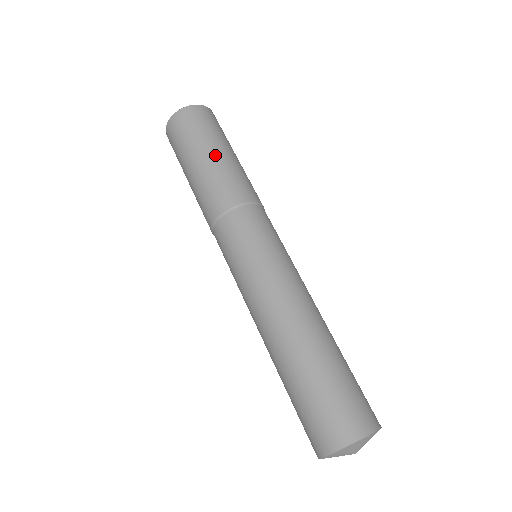
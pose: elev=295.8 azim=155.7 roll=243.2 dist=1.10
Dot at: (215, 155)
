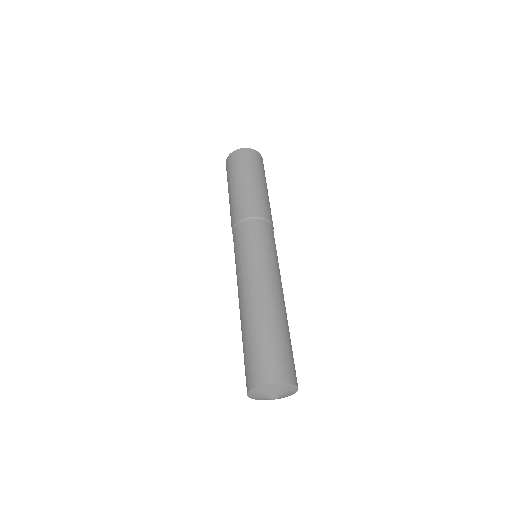
Dot at: (264, 187)
